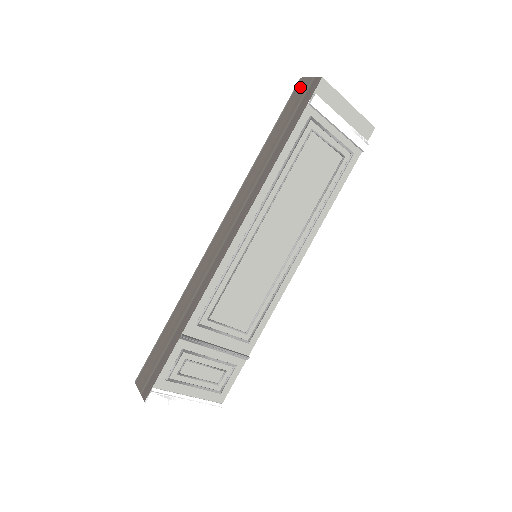
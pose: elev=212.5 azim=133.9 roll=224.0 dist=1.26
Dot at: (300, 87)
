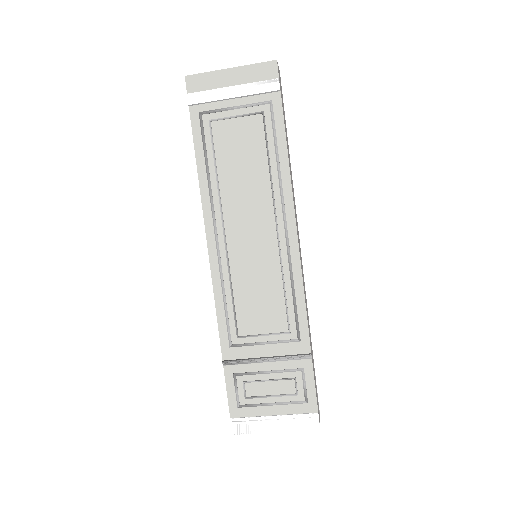
Dot at: occluded
